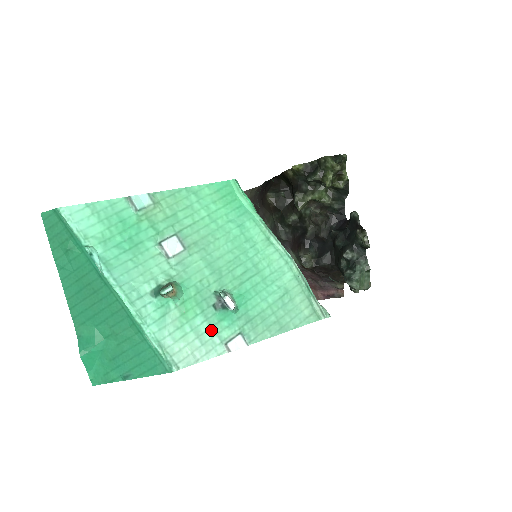
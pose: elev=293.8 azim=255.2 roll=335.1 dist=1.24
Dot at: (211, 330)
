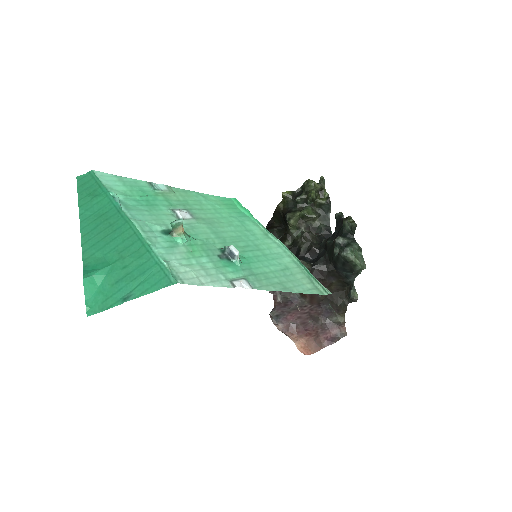
Dot at: (216, 269)
